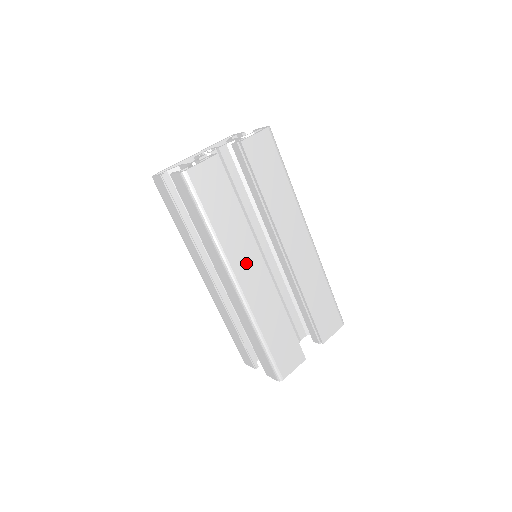
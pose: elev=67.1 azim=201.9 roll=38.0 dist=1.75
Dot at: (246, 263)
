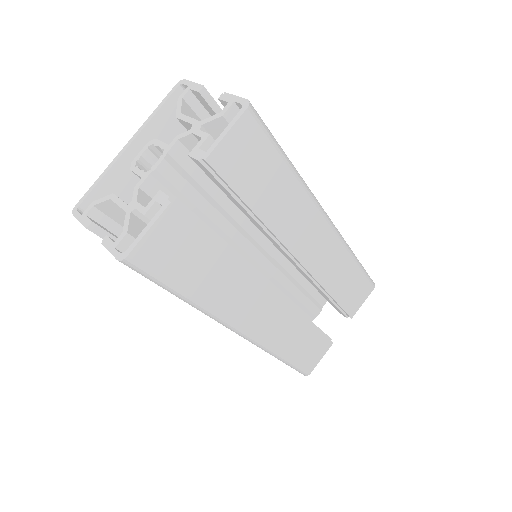
Dot at: (248, 306)
